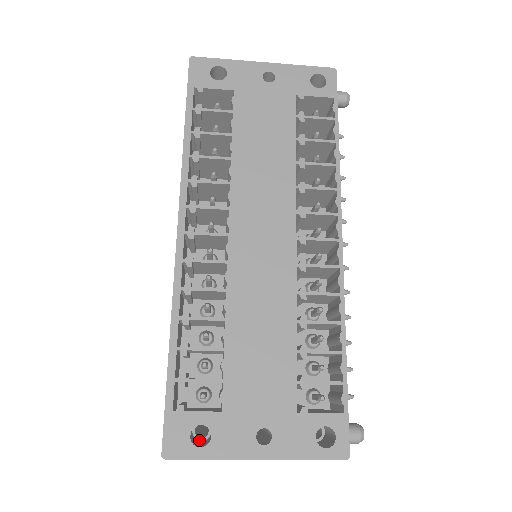
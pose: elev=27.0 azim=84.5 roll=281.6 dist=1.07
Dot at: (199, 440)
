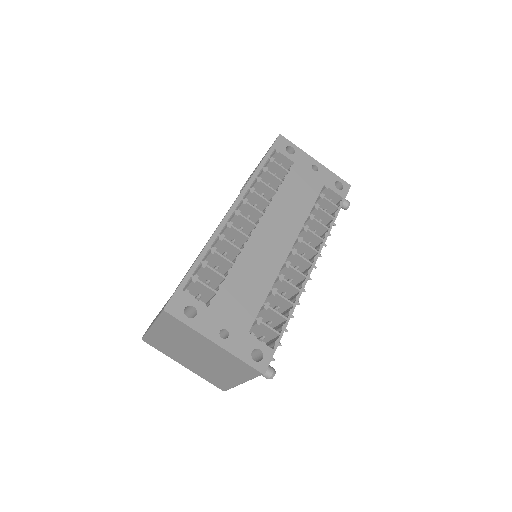
Dot at: occluded
